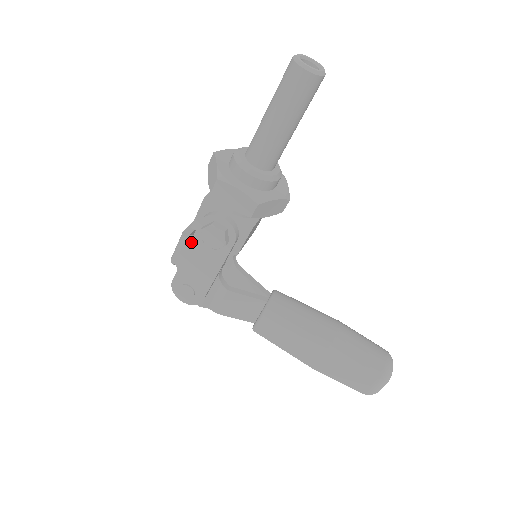
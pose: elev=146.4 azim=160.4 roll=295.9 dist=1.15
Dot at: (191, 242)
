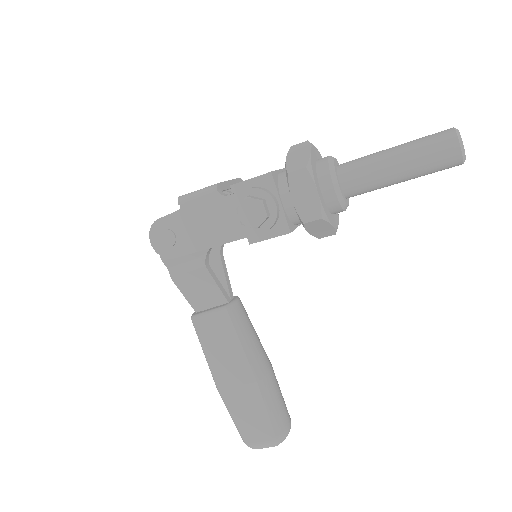
Dot at: (220, 199)
